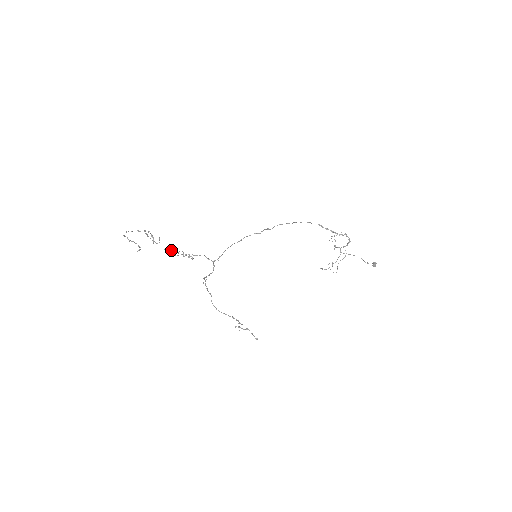
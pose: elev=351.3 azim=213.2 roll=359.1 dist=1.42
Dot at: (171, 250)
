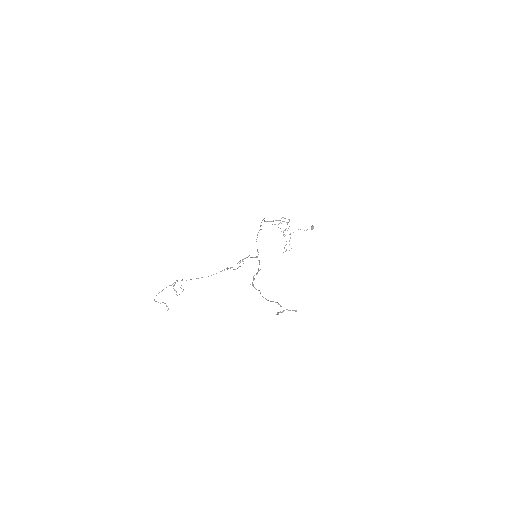
Dot at: (221, 271)
